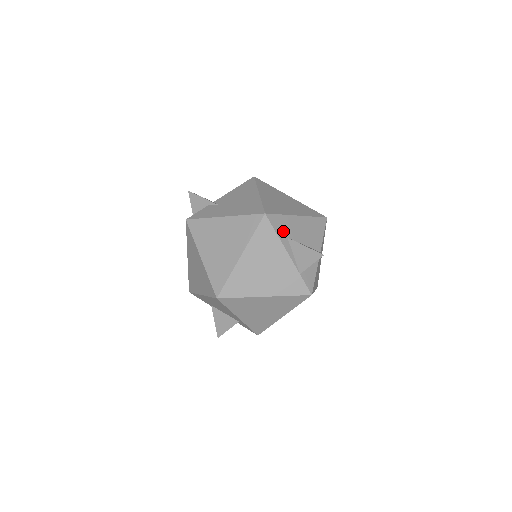
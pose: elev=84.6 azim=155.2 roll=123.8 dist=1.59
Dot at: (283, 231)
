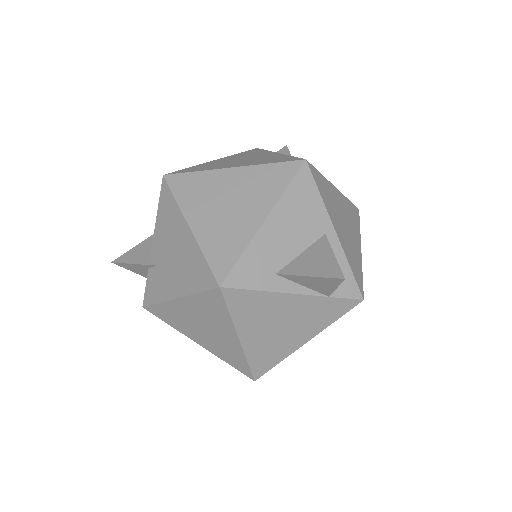
Dot at: (263, 274)
